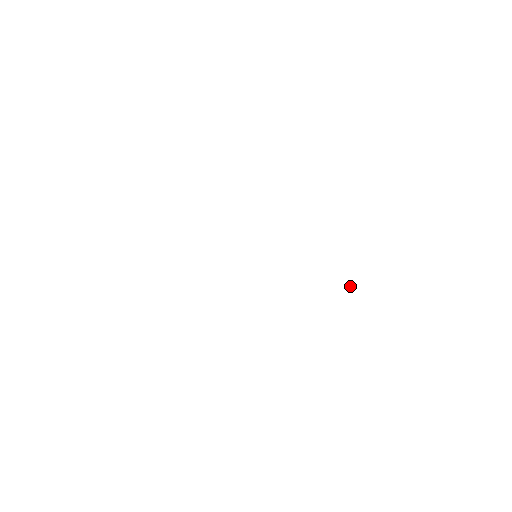
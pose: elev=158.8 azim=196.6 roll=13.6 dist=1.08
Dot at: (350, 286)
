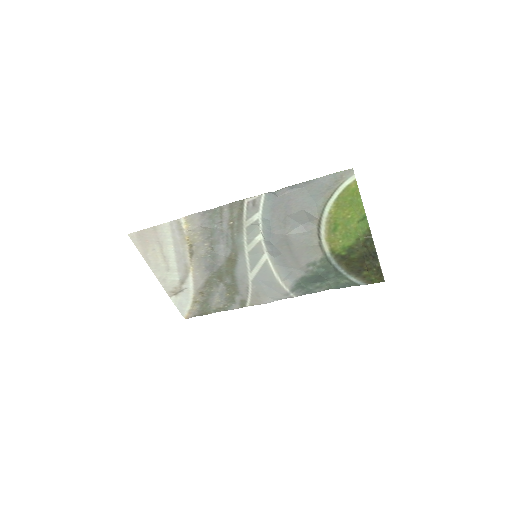
Dot at: (304, 286)
